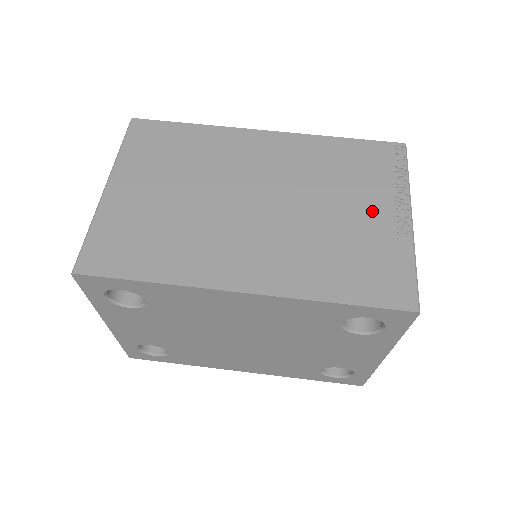
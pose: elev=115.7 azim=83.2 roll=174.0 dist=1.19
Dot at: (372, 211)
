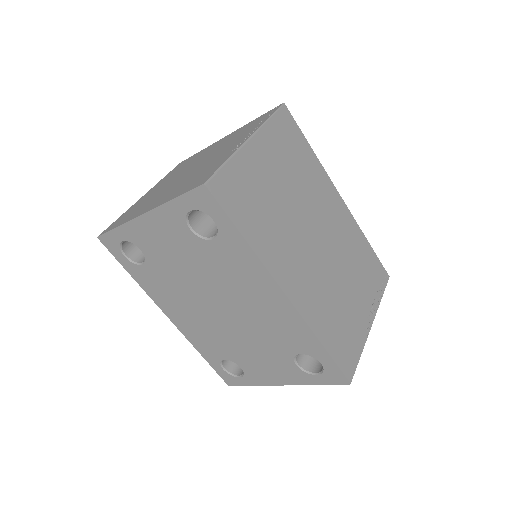
Dot at: (360, 304)
